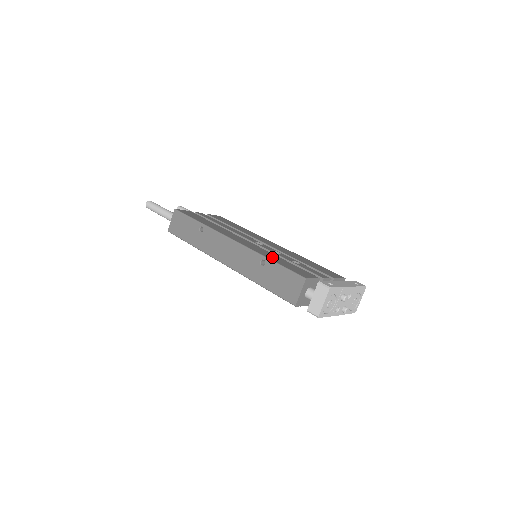
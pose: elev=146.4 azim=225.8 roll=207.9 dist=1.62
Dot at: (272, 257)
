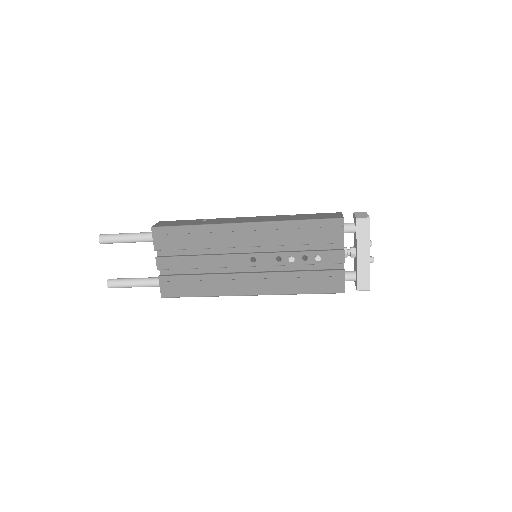
Dot at: occluded
